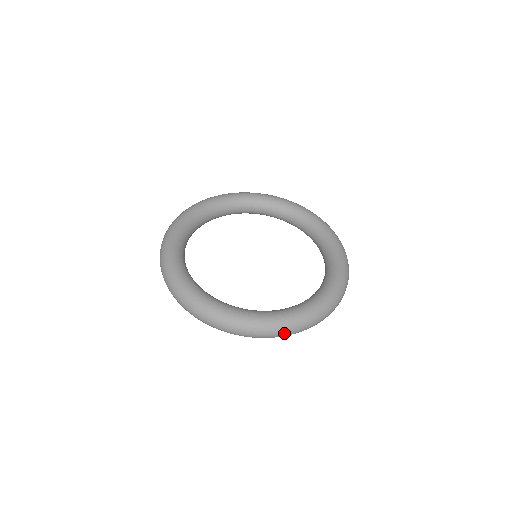
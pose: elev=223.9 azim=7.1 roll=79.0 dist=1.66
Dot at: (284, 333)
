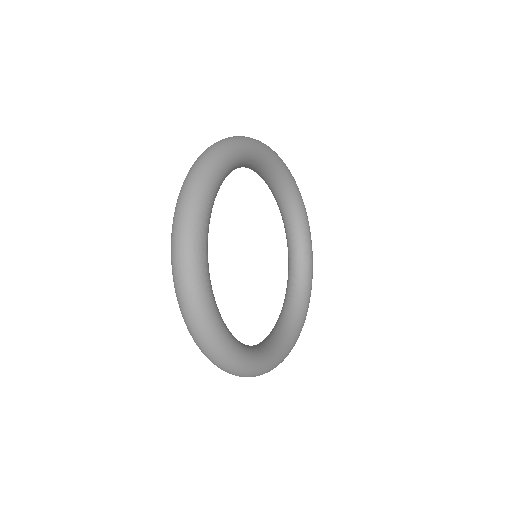
Dot at: occluded
